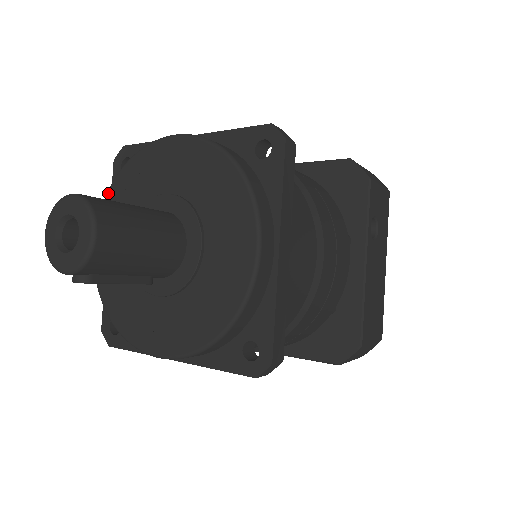
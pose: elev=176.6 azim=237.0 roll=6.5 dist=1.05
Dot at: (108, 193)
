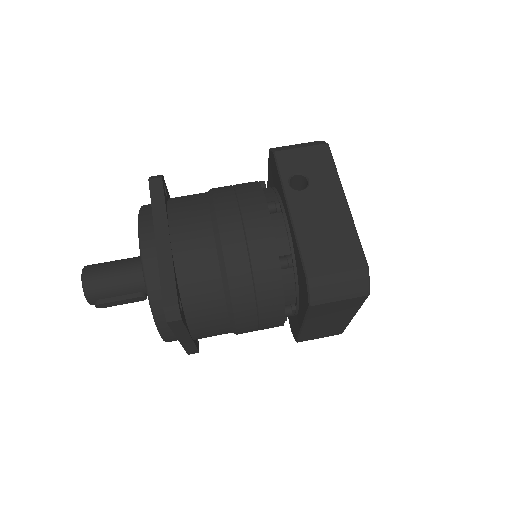
Dot at: occluded
